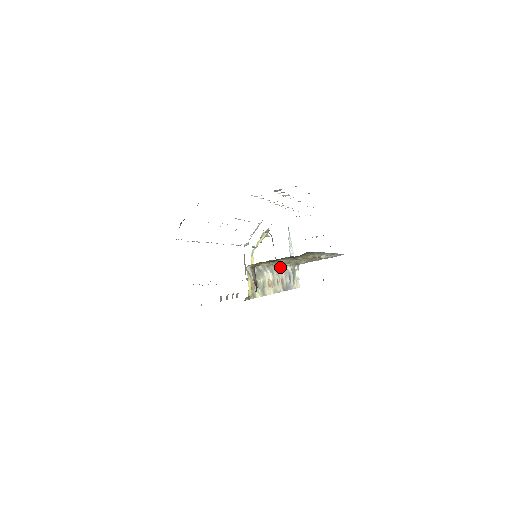
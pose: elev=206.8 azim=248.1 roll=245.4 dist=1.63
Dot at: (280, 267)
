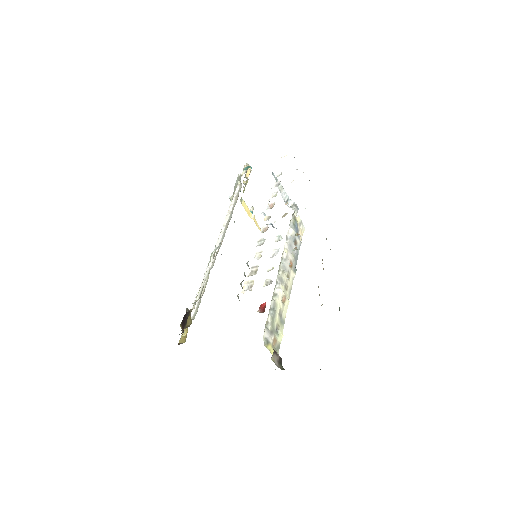
Dot at: (284, 252)
